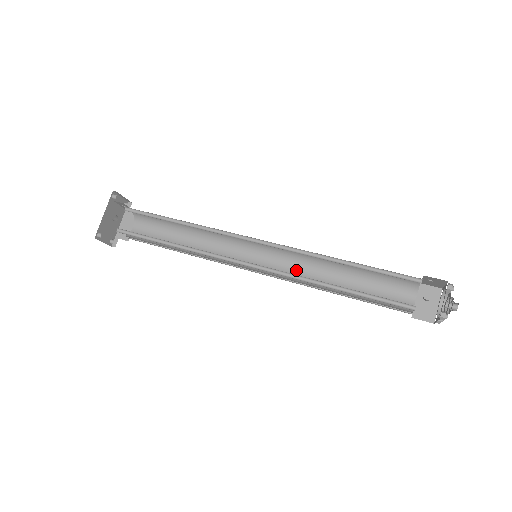
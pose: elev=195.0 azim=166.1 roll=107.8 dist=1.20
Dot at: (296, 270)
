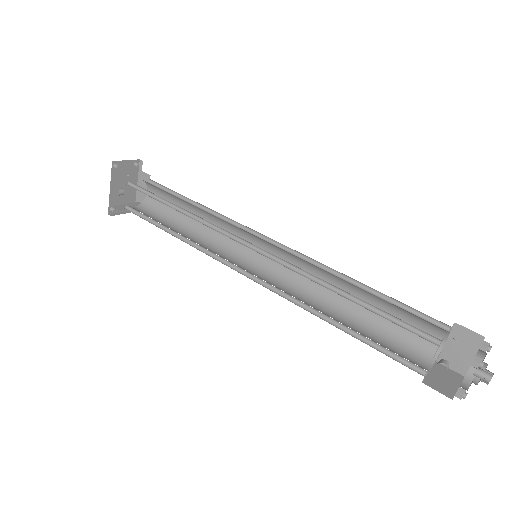
Dot at: occluded
